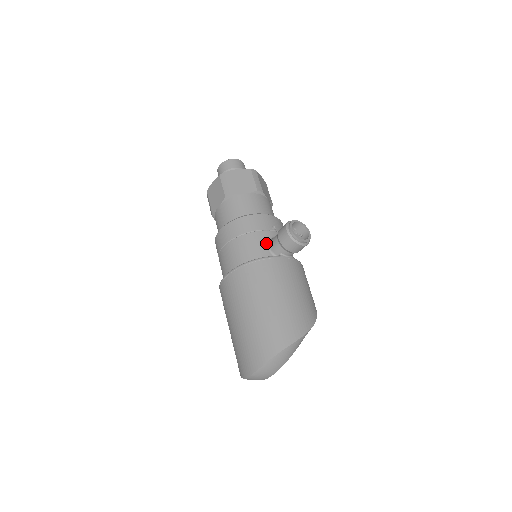
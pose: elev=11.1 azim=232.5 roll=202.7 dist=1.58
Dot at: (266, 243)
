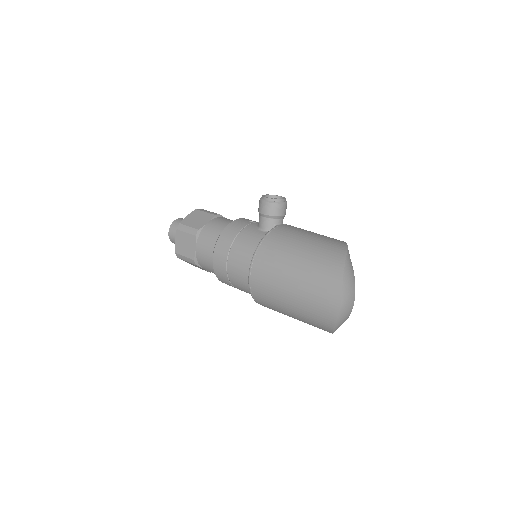
Dot at: (257, 230)
